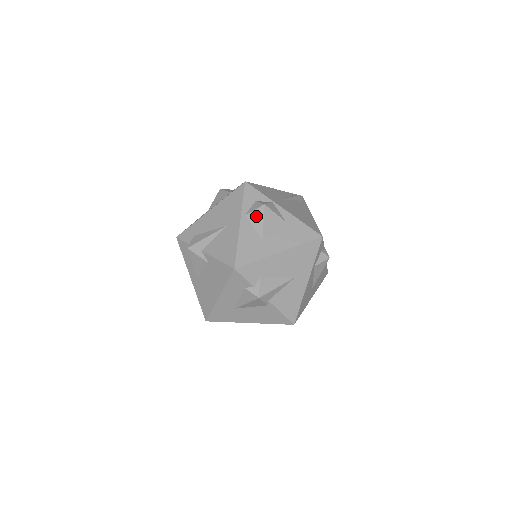
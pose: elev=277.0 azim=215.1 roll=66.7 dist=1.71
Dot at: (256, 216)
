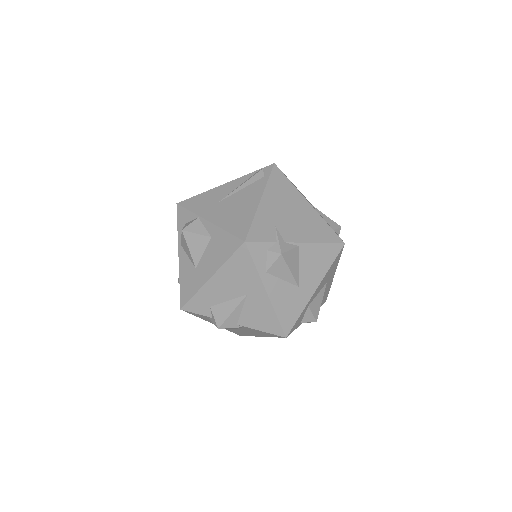
Dot at: (184, 244)
